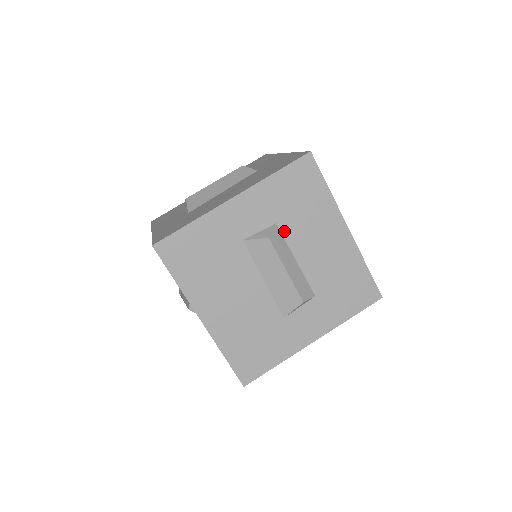
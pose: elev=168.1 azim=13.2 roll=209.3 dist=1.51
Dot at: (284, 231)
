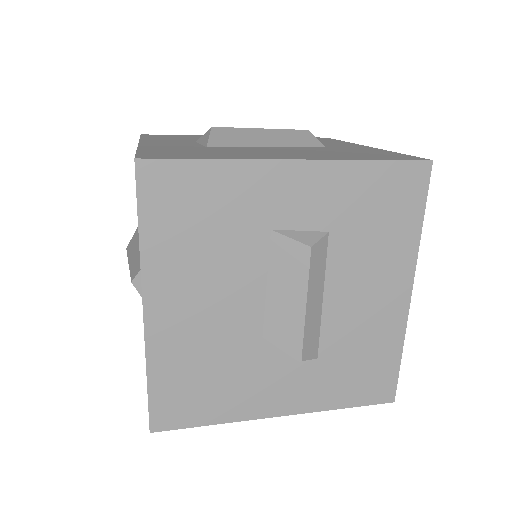
Dot at: (333, 249)
